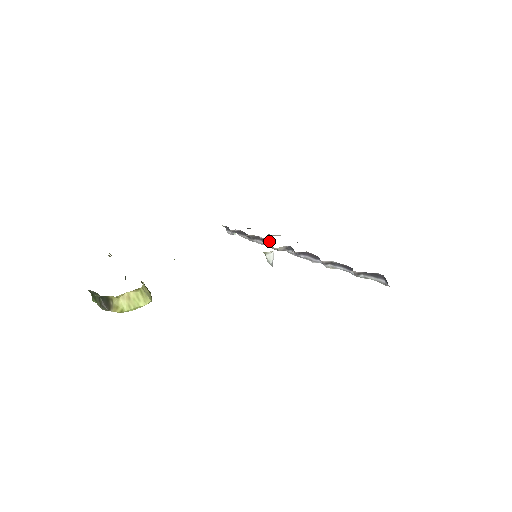
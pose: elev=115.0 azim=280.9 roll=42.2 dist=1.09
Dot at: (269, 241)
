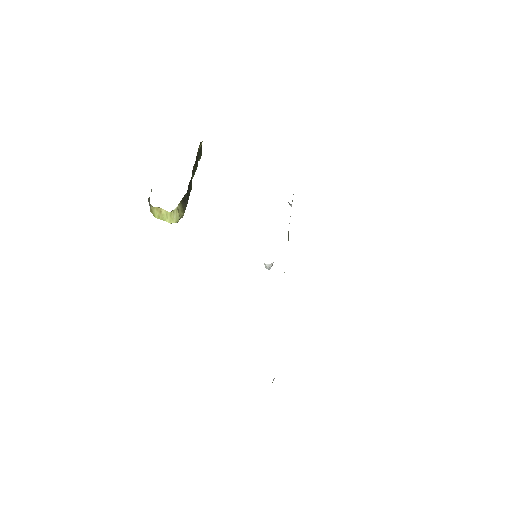
Dot at: occluded
